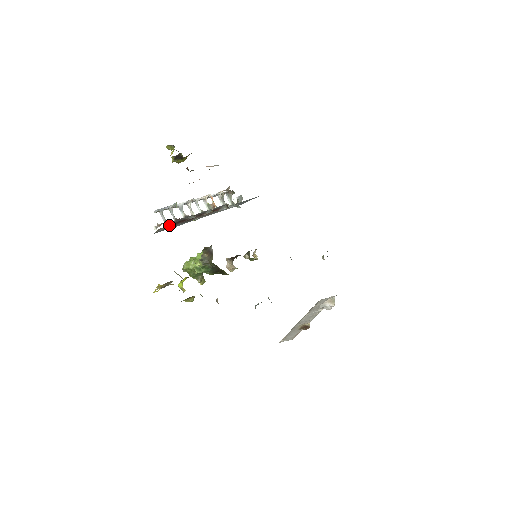
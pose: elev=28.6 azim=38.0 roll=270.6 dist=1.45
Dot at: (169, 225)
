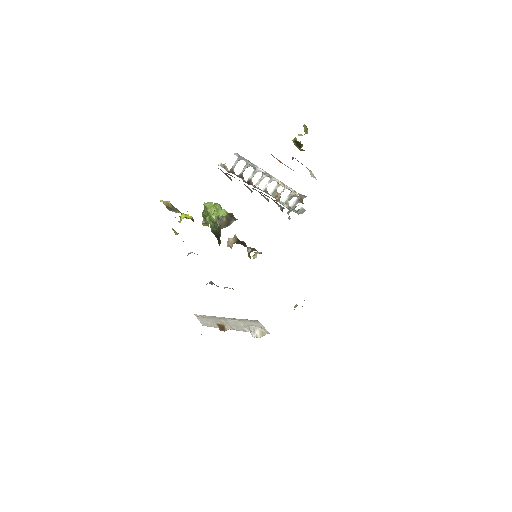
Dot at: (228, 176)
